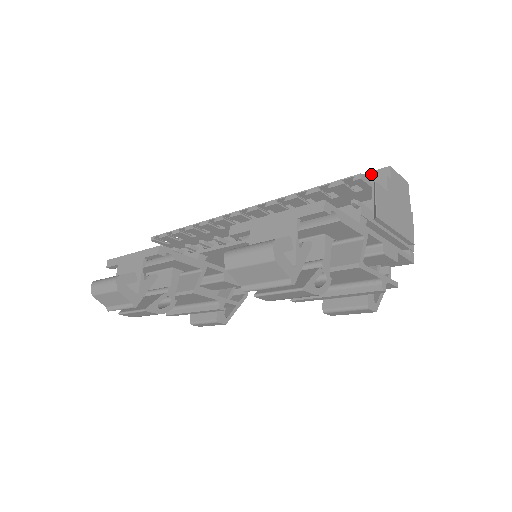
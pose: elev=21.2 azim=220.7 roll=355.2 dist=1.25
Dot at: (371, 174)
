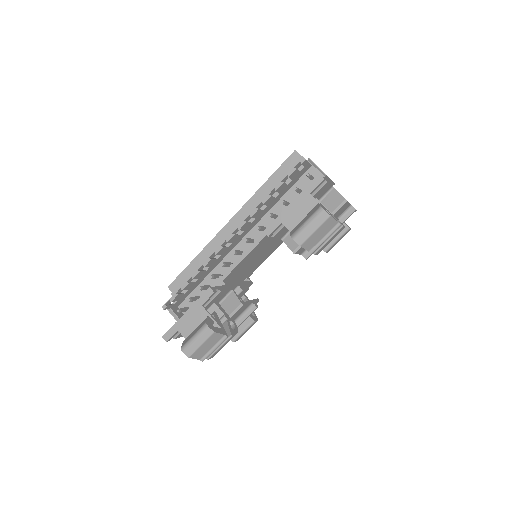
Dot at: (287, 161)
